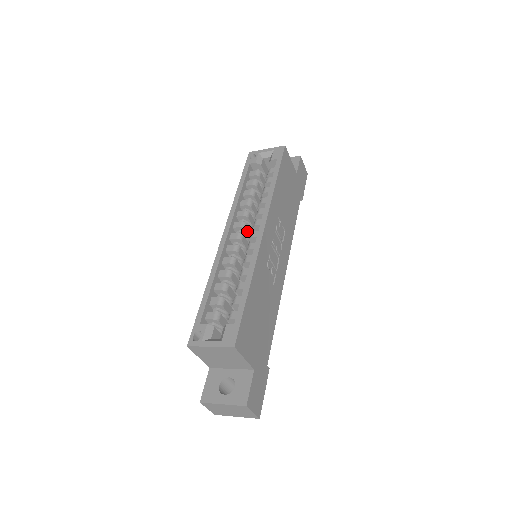
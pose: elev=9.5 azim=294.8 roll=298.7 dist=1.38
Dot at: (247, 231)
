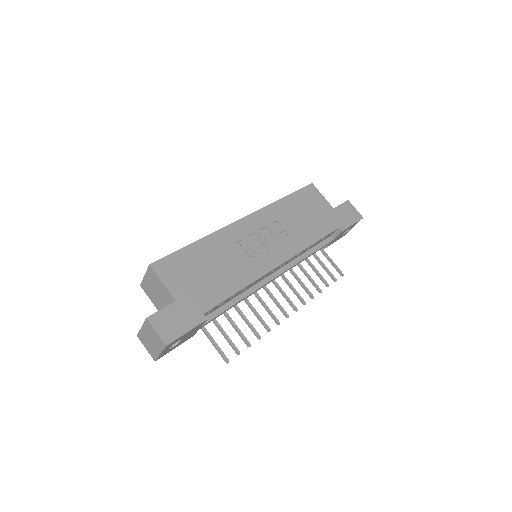
Dot at: occluded
